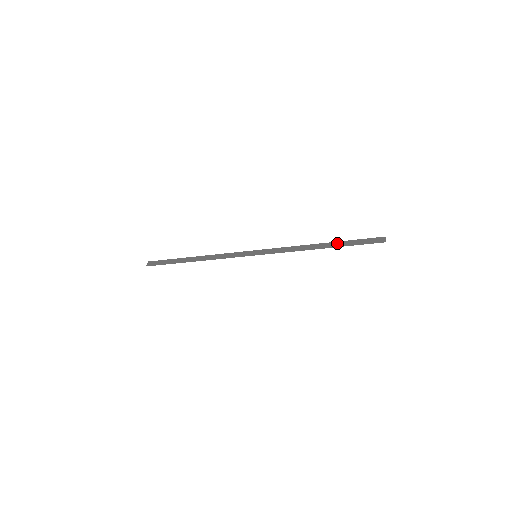
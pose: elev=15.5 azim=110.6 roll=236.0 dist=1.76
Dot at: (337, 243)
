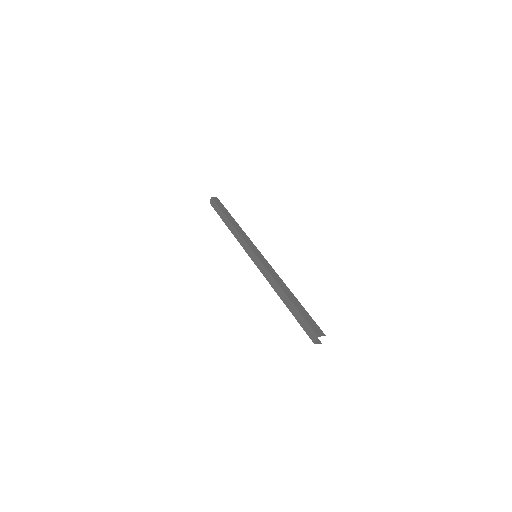
Dot at: (291, 305)
